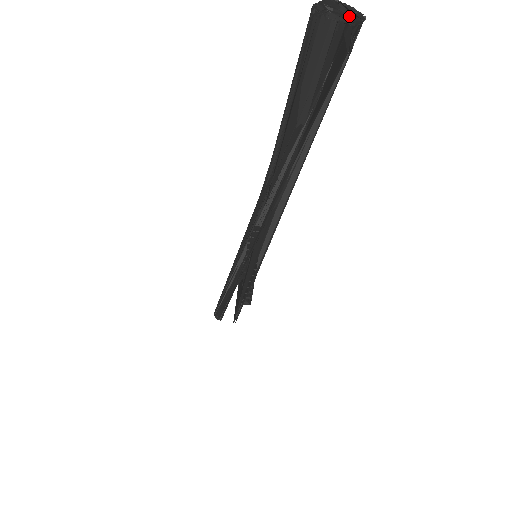
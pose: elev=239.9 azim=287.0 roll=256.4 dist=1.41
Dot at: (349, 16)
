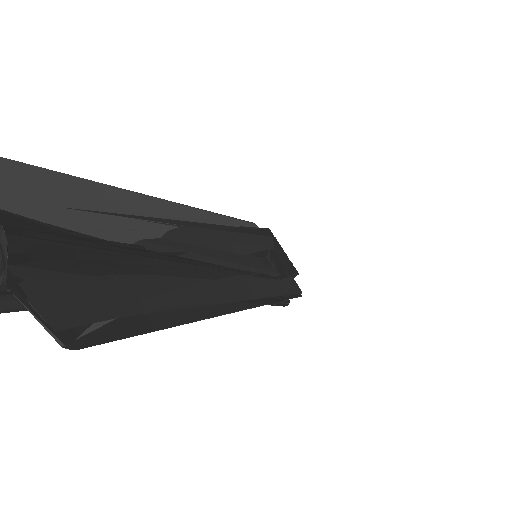
Dot at: out of frame
